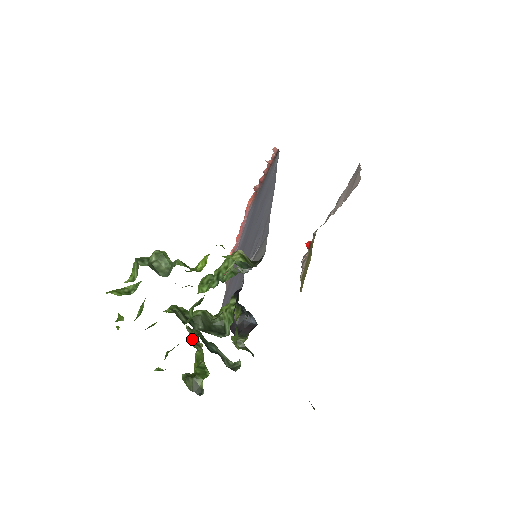
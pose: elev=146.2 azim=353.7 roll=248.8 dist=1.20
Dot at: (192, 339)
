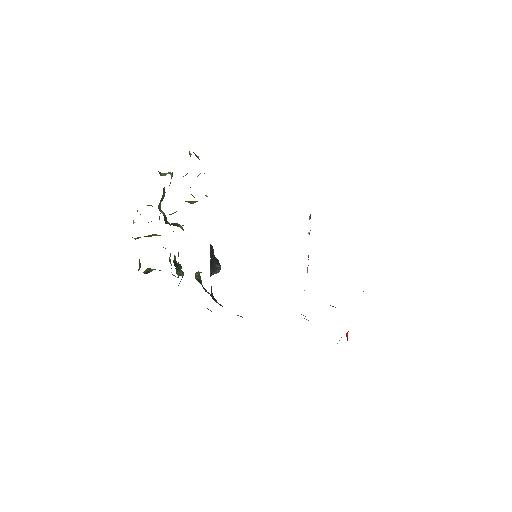
Dot at: occluded
